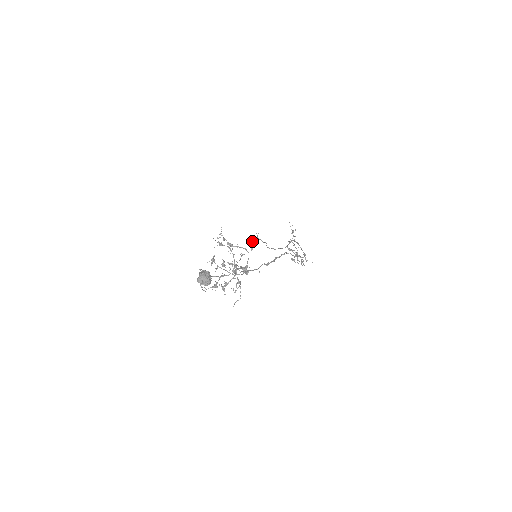
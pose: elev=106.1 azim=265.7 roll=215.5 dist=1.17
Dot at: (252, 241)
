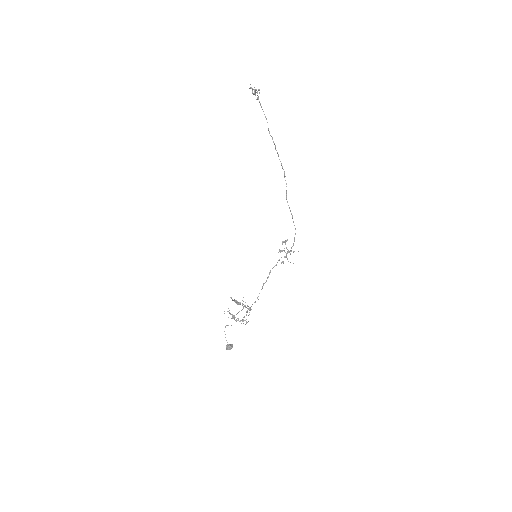
Dot at: occluded
